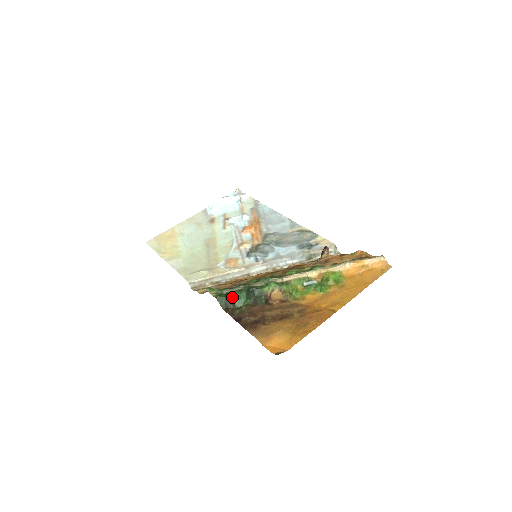
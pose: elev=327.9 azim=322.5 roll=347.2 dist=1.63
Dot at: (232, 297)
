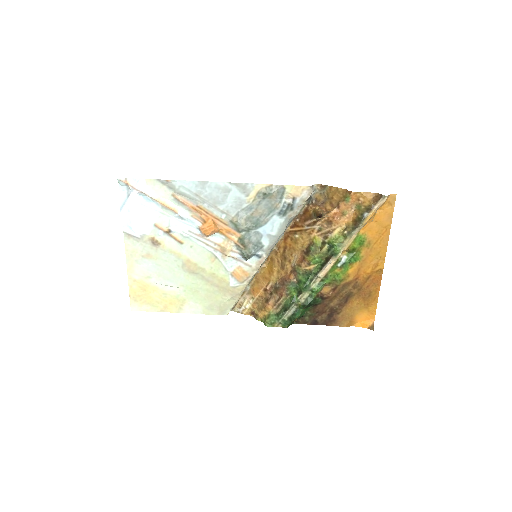
Dot at: occluded
